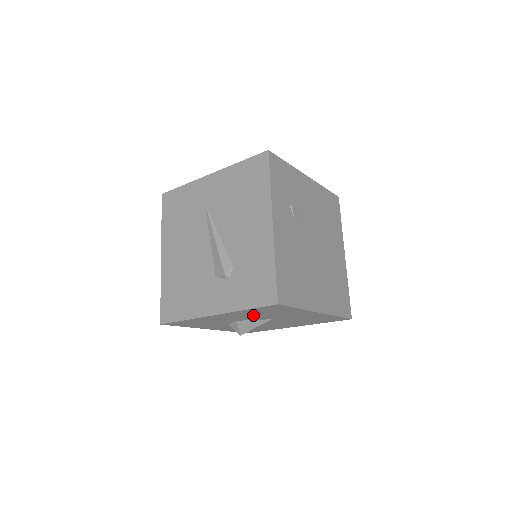
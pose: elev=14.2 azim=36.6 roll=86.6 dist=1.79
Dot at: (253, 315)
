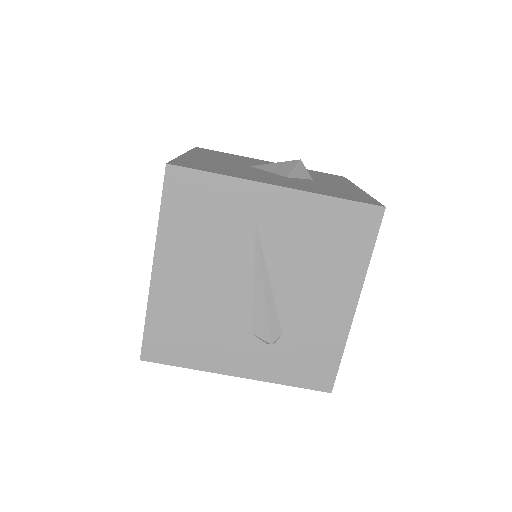
Dot at: occluded
